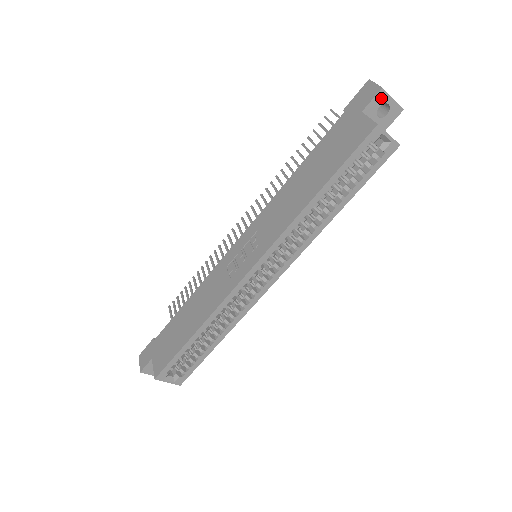
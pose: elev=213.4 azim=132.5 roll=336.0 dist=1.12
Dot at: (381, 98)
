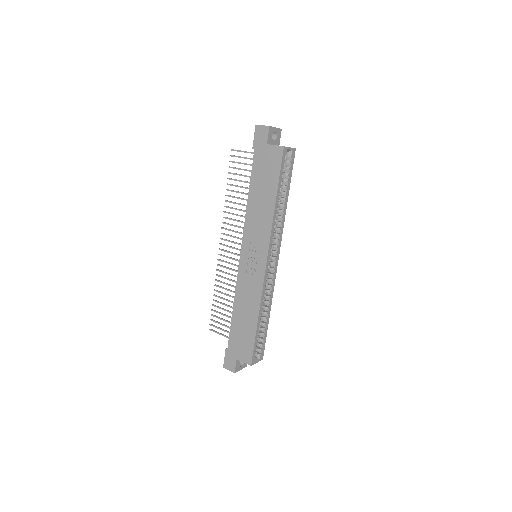
Dot at: (271, 131)
